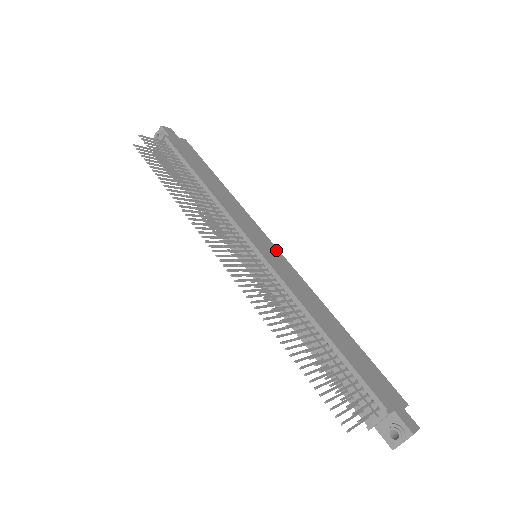
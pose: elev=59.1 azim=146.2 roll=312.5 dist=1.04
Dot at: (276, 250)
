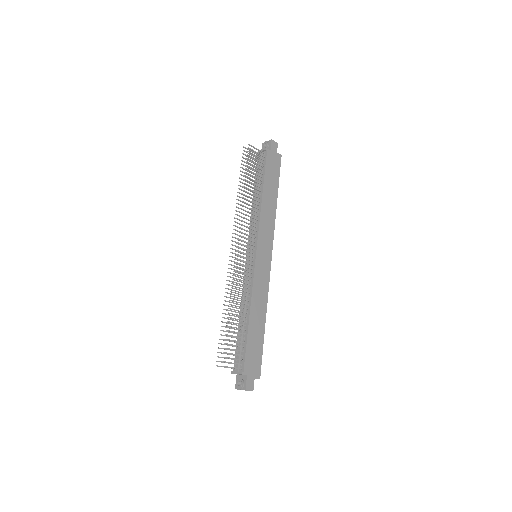
Dot at: (269, 260)
